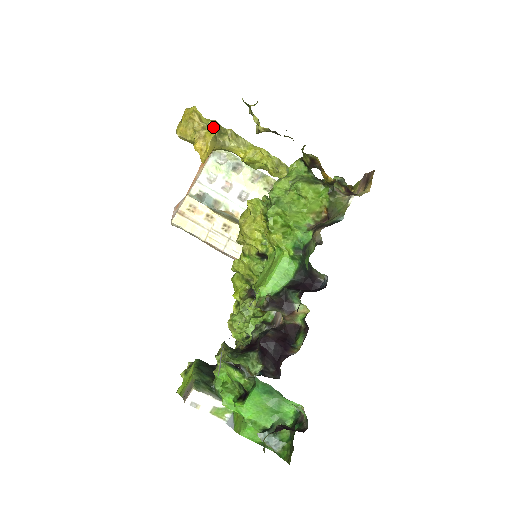
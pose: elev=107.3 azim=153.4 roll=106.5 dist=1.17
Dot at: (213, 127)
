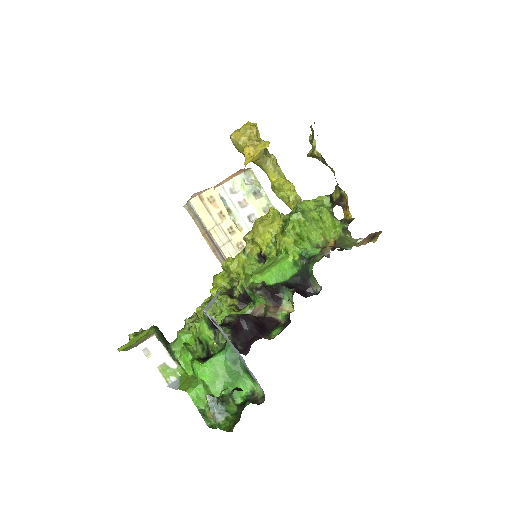
Dot at: (268, 141)
